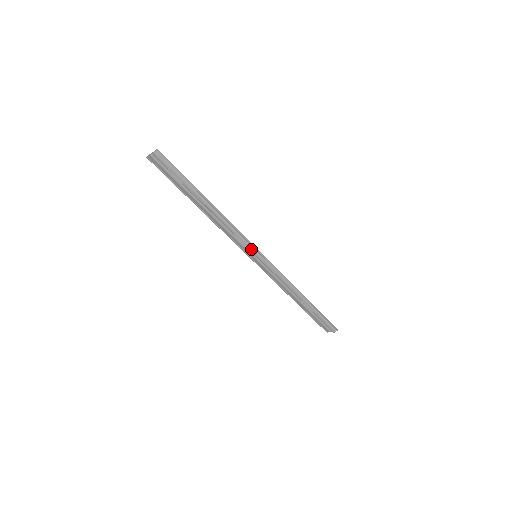
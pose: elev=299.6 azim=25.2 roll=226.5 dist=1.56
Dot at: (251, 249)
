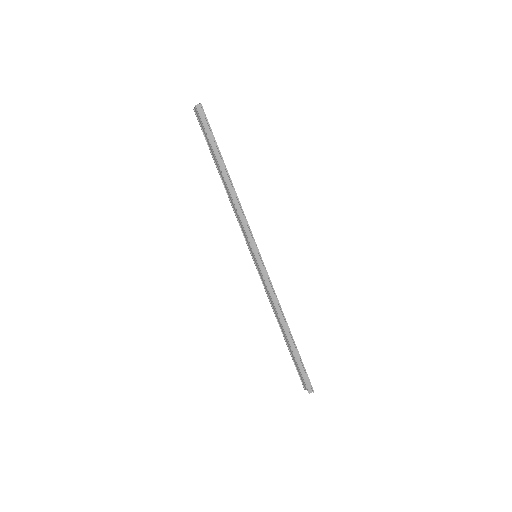
Dot at: (252, 245)
